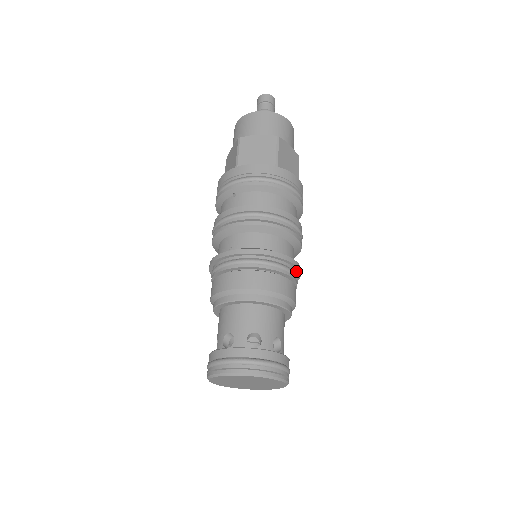
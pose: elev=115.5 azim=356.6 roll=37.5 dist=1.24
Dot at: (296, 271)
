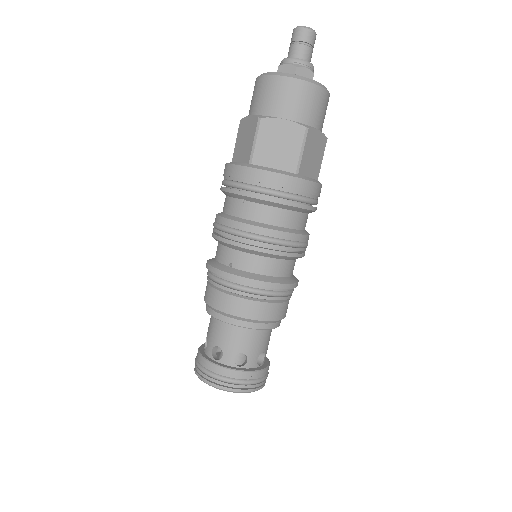
Dot at: occluded
